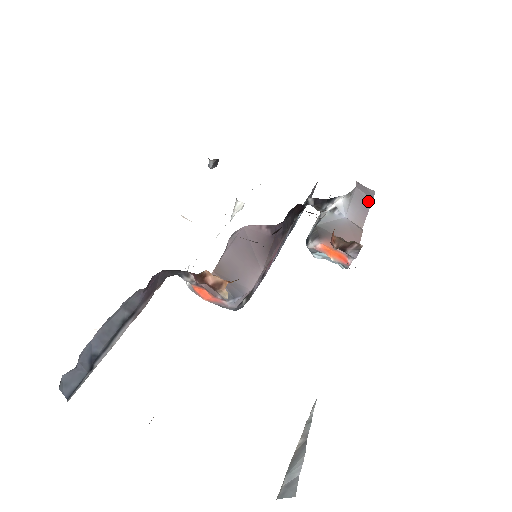
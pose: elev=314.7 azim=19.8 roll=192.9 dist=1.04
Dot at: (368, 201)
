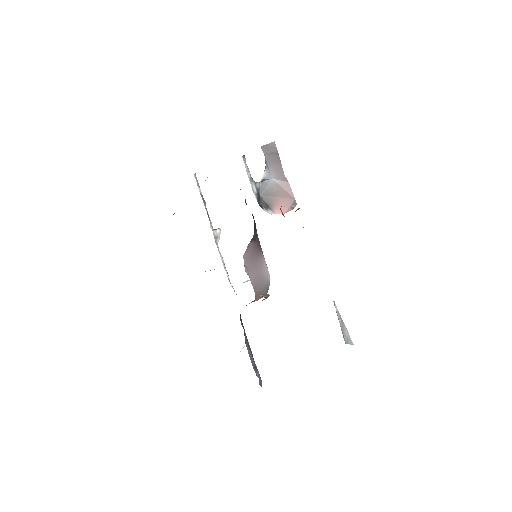
Dot at: (276, 155)
